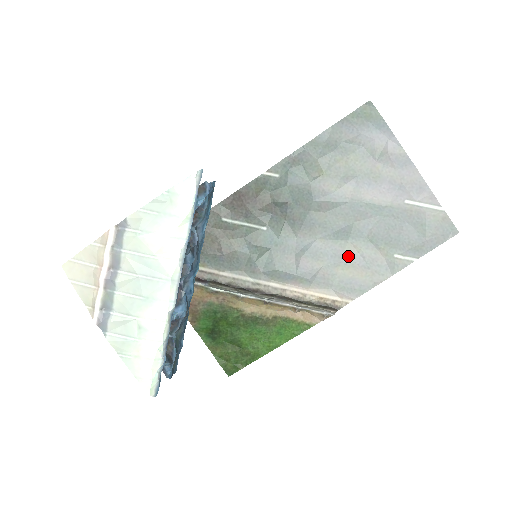
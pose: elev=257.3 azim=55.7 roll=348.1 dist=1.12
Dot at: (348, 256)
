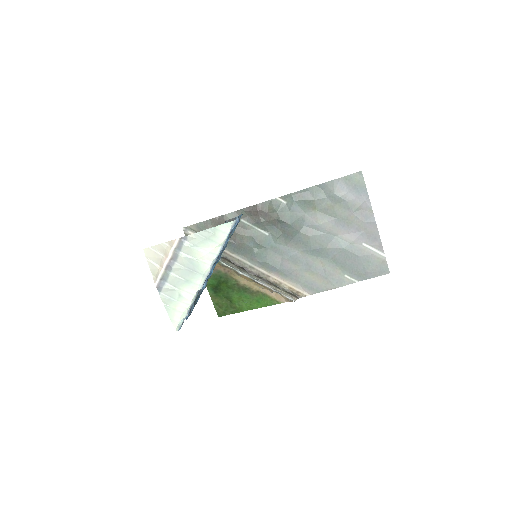
Dot at: (315, 267)
